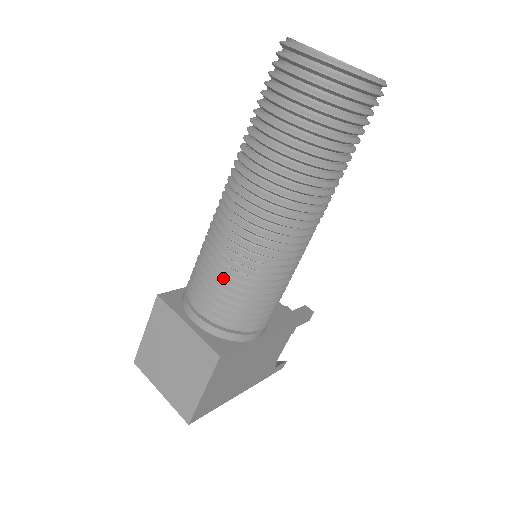
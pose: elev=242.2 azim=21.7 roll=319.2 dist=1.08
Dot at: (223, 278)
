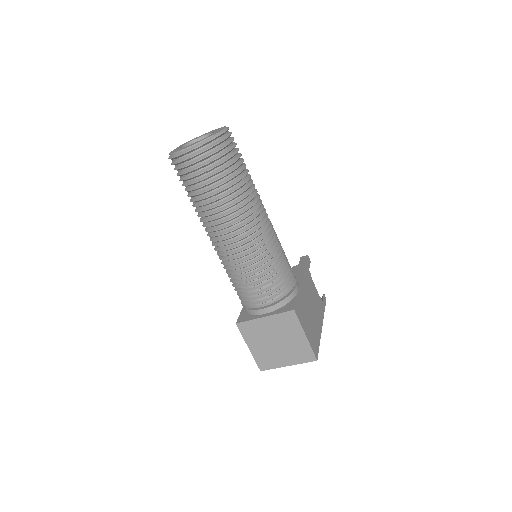
Dot at: (256, 278)
